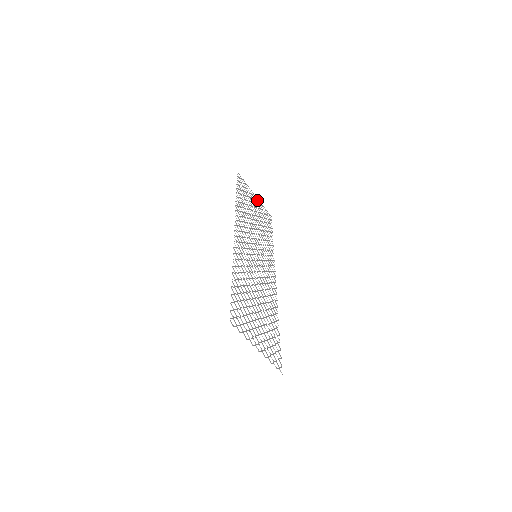
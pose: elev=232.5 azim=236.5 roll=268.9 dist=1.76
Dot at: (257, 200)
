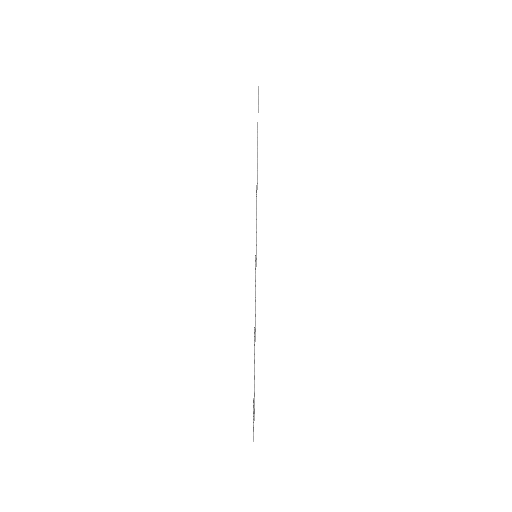
Dot at: occluded
